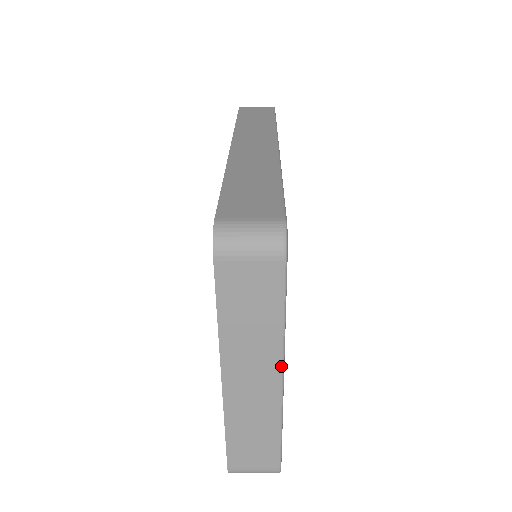
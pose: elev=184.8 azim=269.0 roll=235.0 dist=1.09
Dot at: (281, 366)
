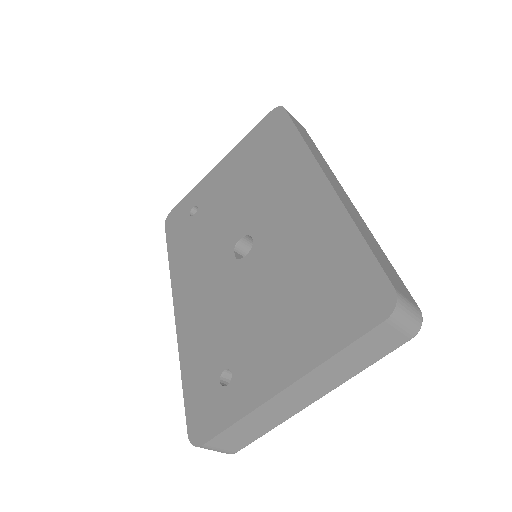
Dot at: (328, 392)
